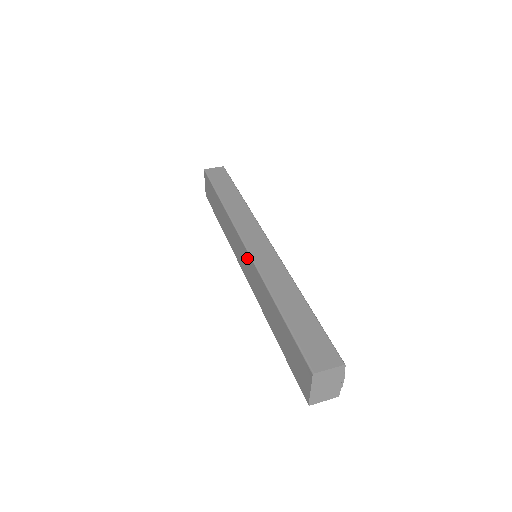
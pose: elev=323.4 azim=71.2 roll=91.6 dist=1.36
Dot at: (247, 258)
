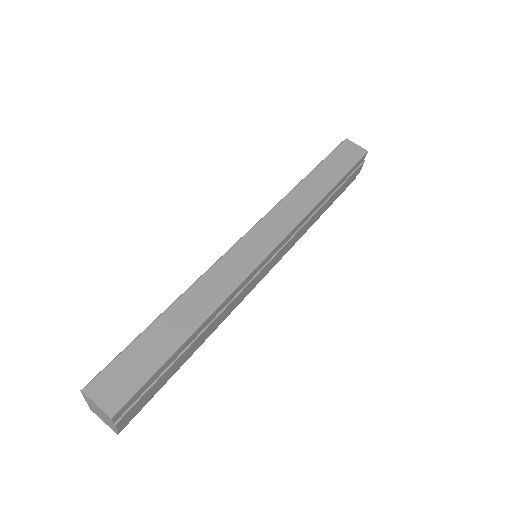
Dot at: occluded
